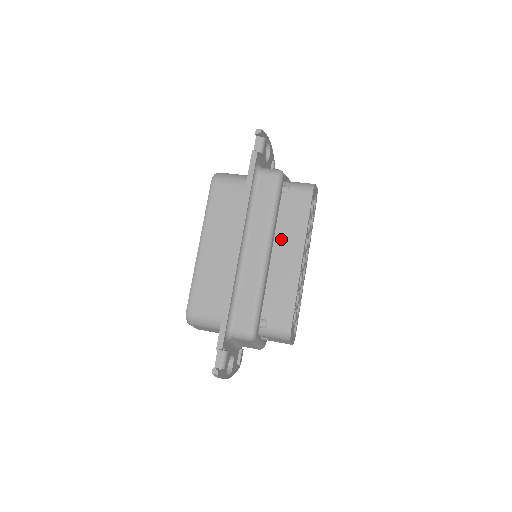
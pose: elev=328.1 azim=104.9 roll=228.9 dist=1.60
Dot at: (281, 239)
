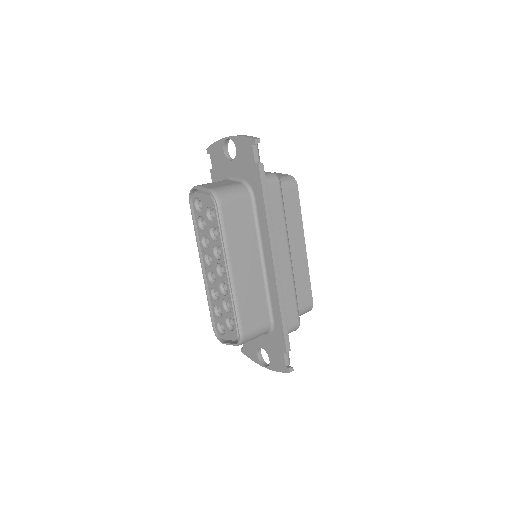
Dot at: (288, 236)
